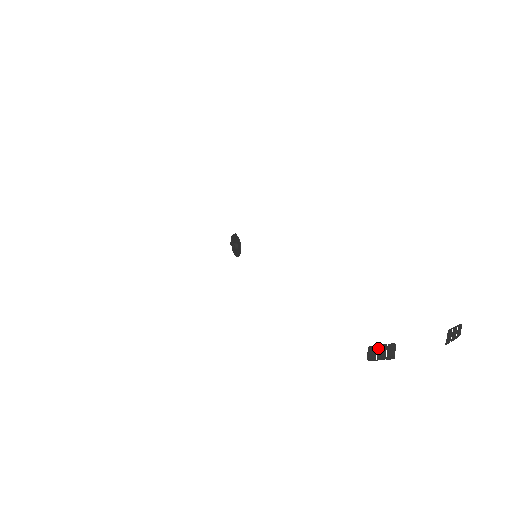
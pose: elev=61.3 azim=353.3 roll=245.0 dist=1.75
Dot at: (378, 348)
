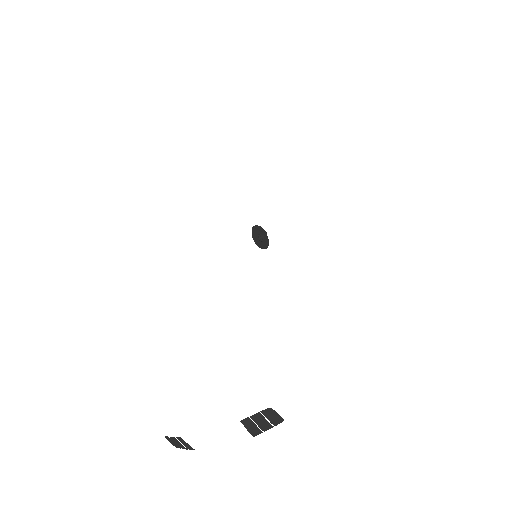
Dot at: (172, 439)
